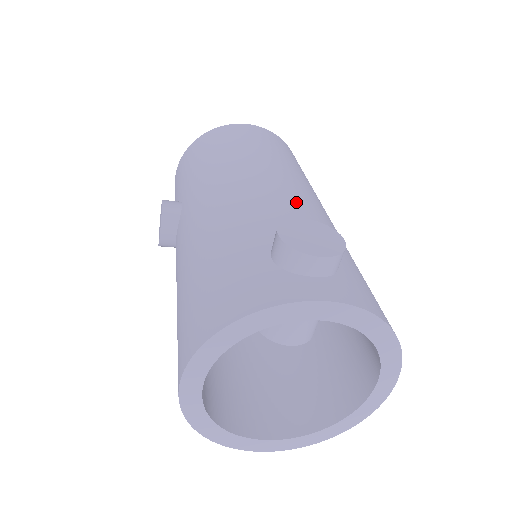
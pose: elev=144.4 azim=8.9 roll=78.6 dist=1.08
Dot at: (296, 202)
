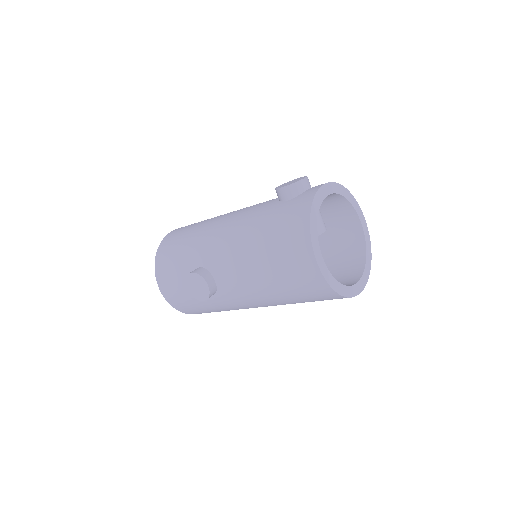
Dot at: occluded
